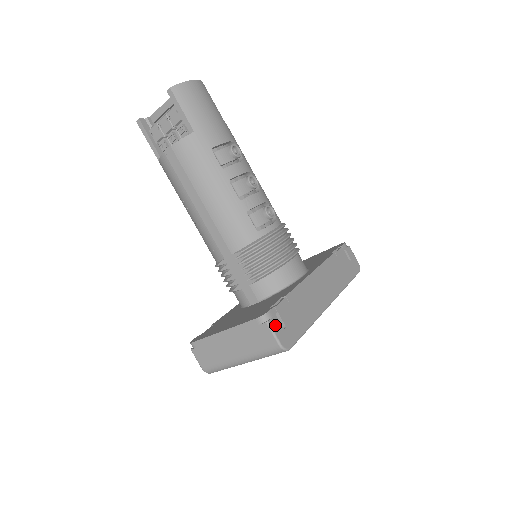
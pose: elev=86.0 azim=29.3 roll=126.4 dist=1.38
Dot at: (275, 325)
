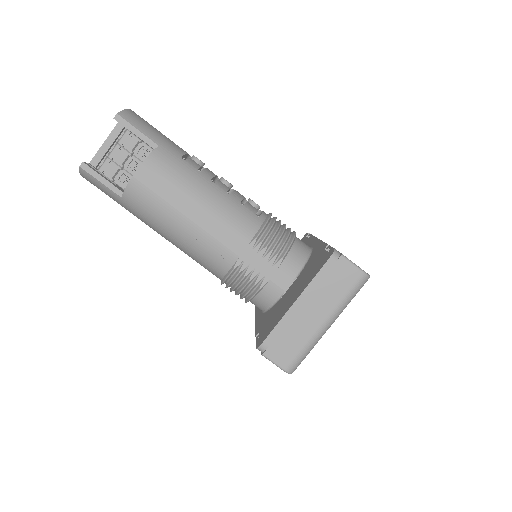
Dot at: (347, 258)
